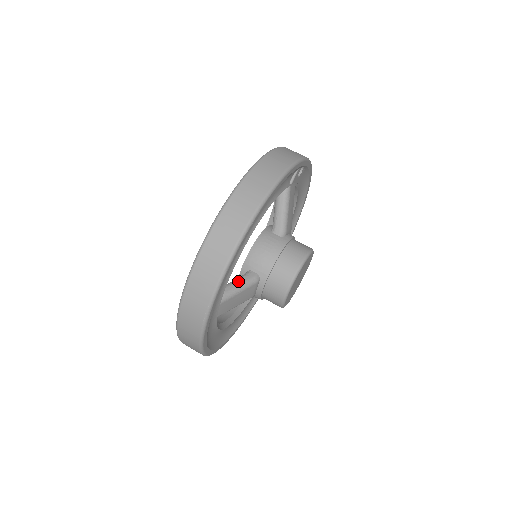
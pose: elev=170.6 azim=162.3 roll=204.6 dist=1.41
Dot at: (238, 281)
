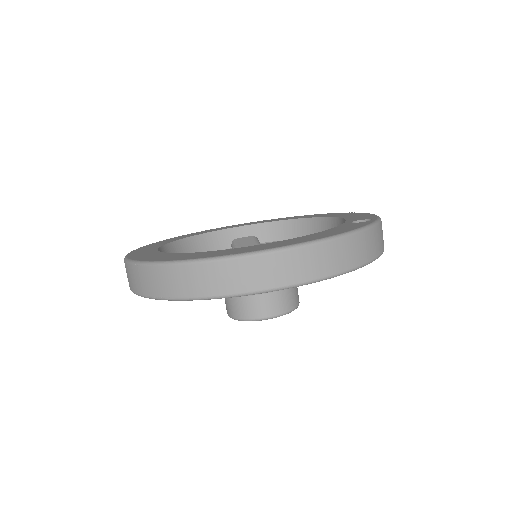
Dot at: occluded
